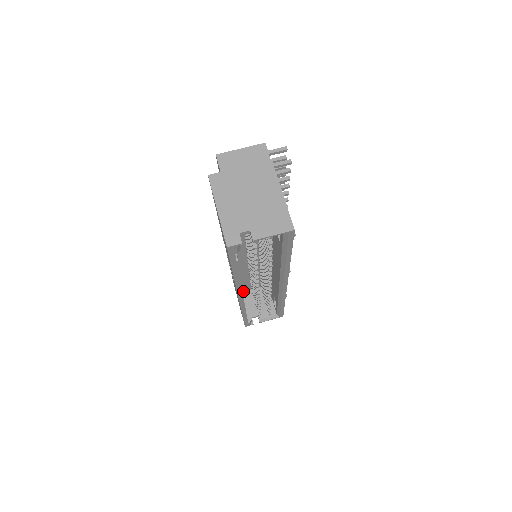
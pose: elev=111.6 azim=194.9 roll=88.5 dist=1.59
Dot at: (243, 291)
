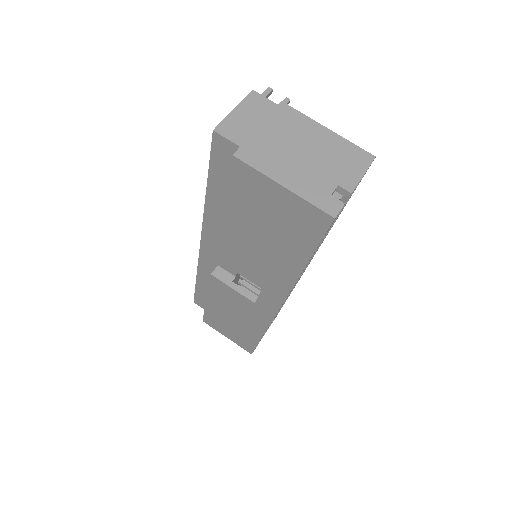
Dot at: occluded
